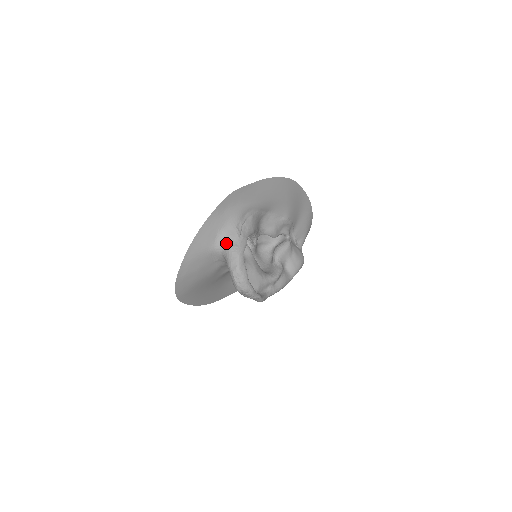
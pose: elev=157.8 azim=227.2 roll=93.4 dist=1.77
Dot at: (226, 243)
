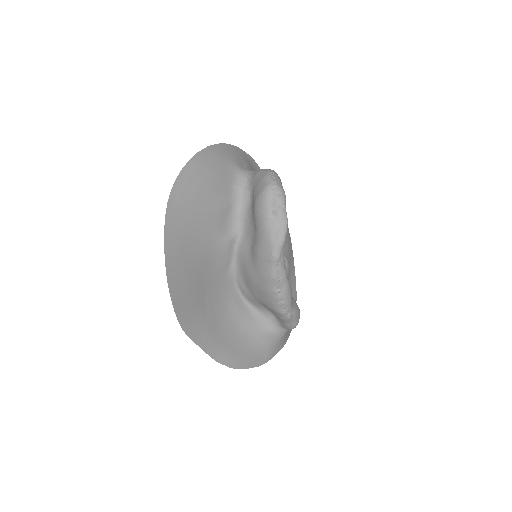
Dot at: occluded
